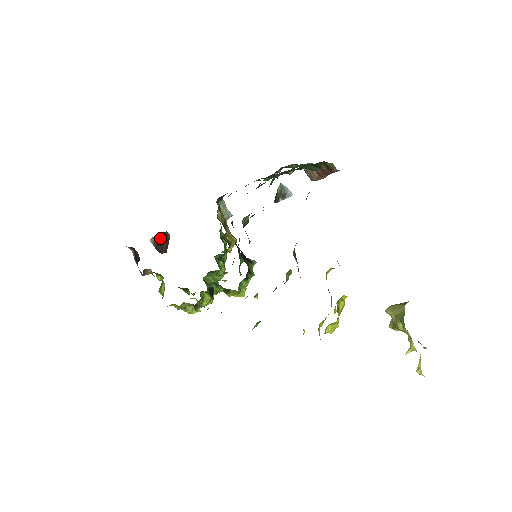
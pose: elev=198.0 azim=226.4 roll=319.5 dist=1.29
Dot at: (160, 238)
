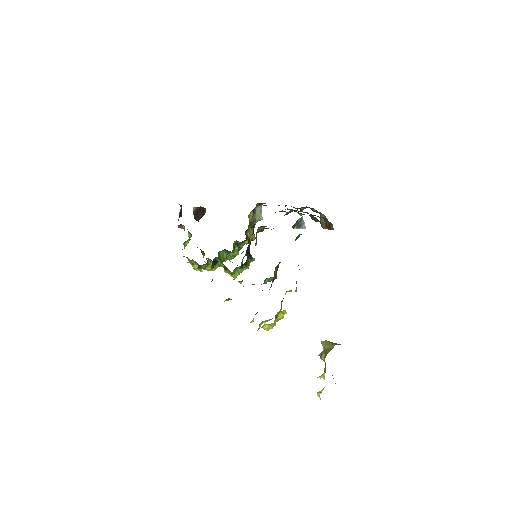
Dot at: (200, 210)
